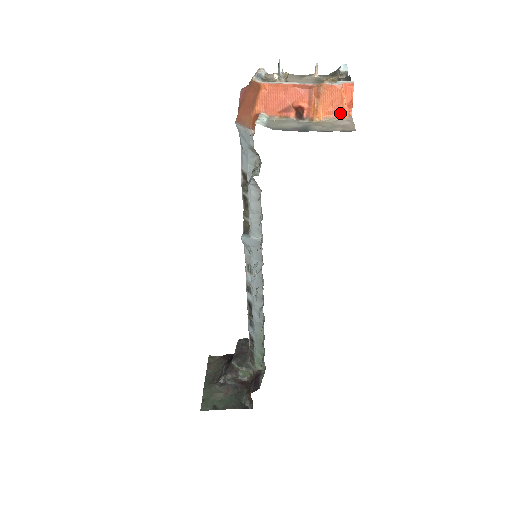
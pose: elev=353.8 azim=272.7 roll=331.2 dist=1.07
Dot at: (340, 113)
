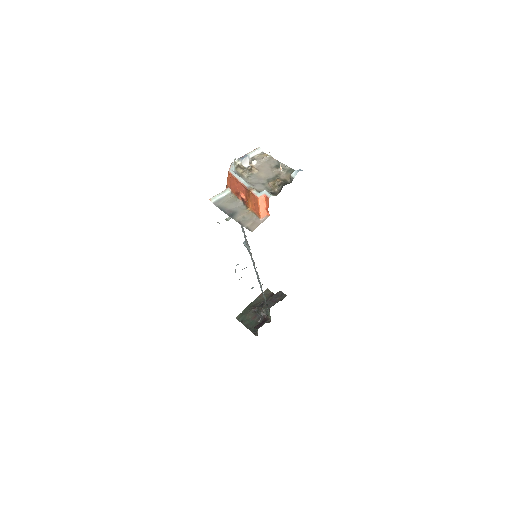
Dot at: (258, 213)
